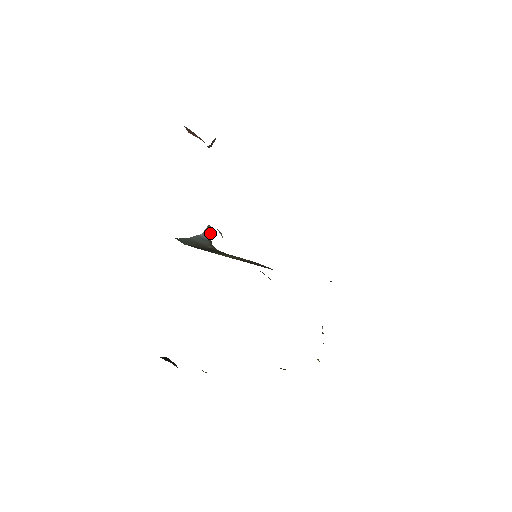
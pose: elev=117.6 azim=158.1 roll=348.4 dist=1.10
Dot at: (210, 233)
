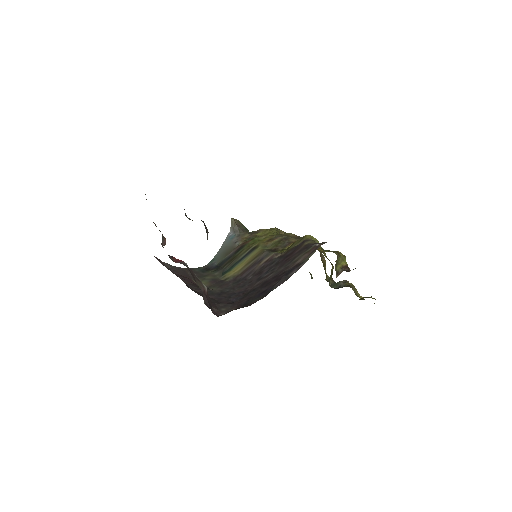
Dot at: (235, 224)
